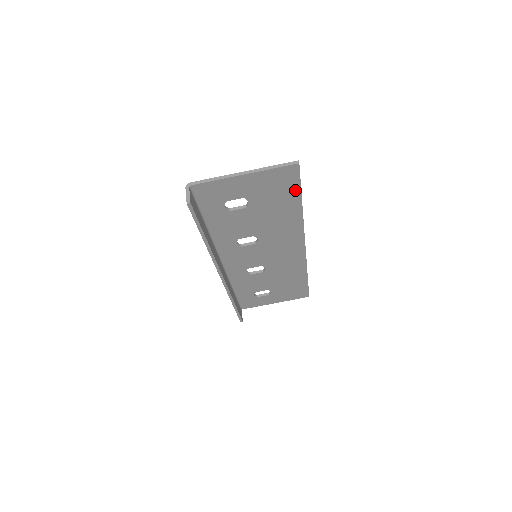
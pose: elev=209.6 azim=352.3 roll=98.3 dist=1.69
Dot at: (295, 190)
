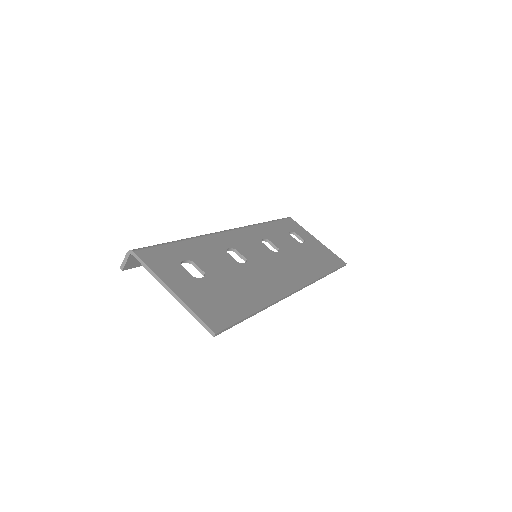
Dot at: (236, 317)
